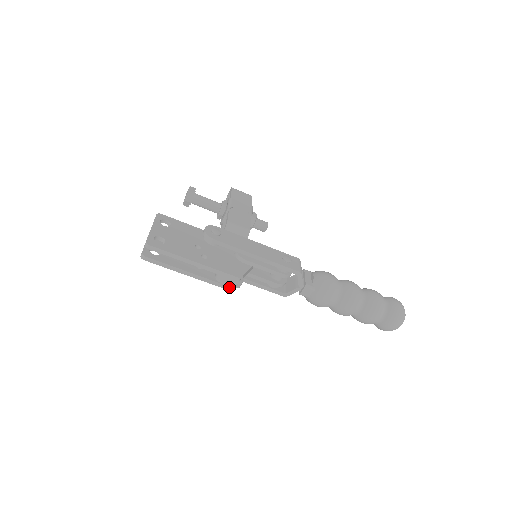
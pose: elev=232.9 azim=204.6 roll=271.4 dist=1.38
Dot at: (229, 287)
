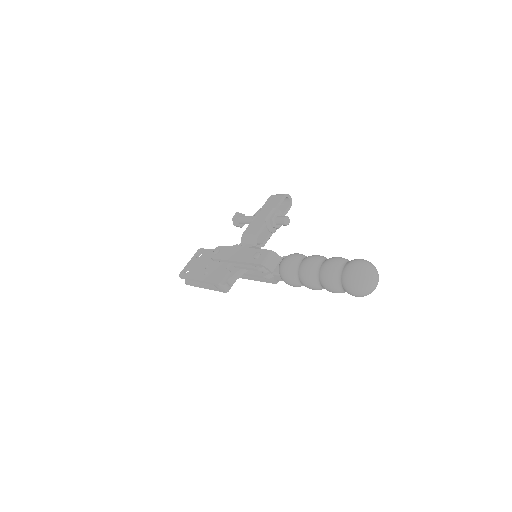
Dot at: (222, 291)
